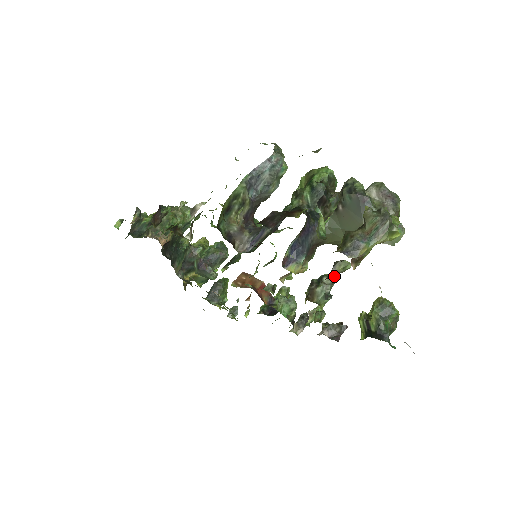
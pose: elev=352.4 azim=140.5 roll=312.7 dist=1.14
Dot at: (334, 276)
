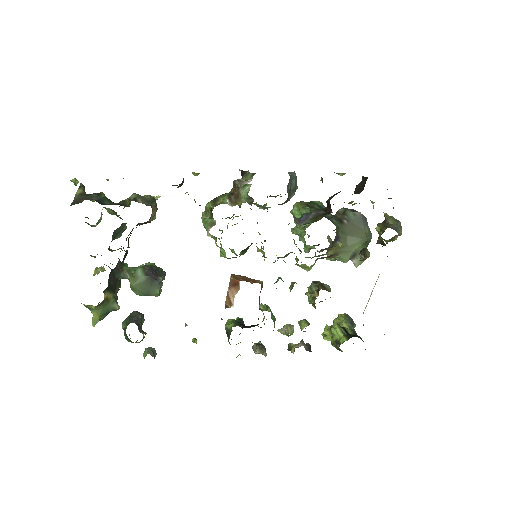
Dot at: occluded
